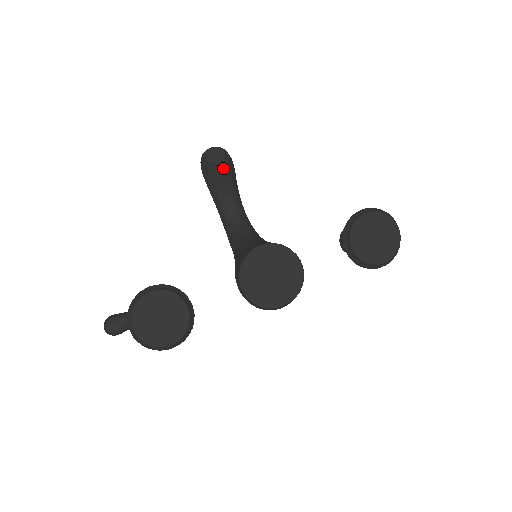
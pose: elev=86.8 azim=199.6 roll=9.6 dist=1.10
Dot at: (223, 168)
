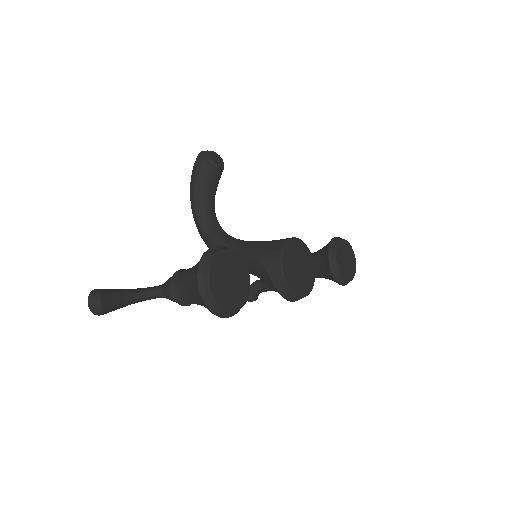
Dot at: (220, 172)
